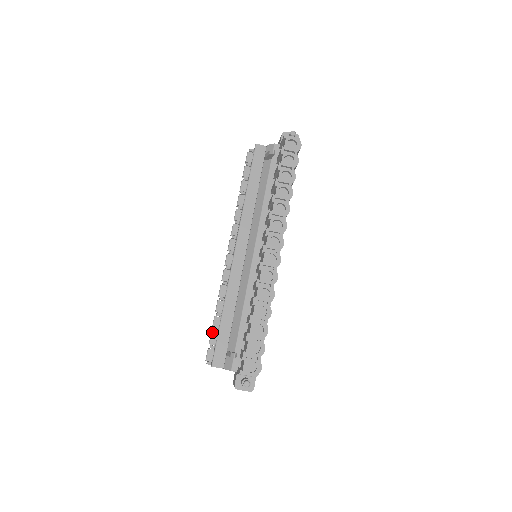
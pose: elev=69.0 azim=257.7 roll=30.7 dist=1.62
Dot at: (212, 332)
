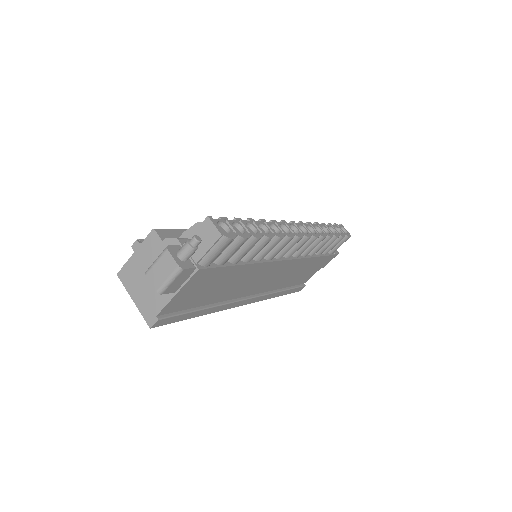
Dot at: occluded
